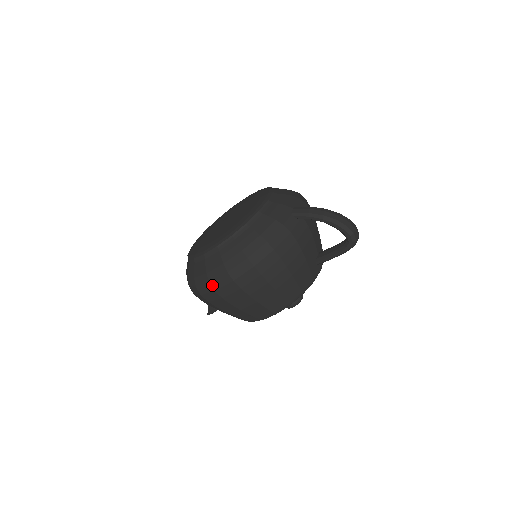
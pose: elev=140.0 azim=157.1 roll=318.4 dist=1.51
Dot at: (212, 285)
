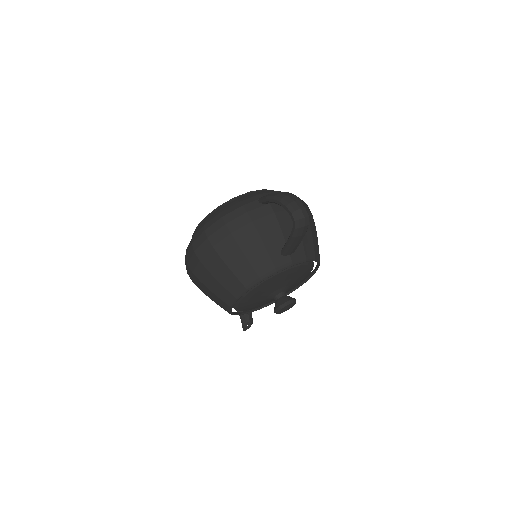
Dot at: (186, 259)
